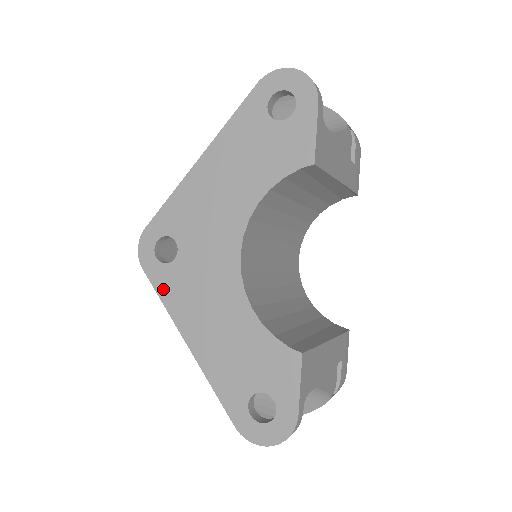
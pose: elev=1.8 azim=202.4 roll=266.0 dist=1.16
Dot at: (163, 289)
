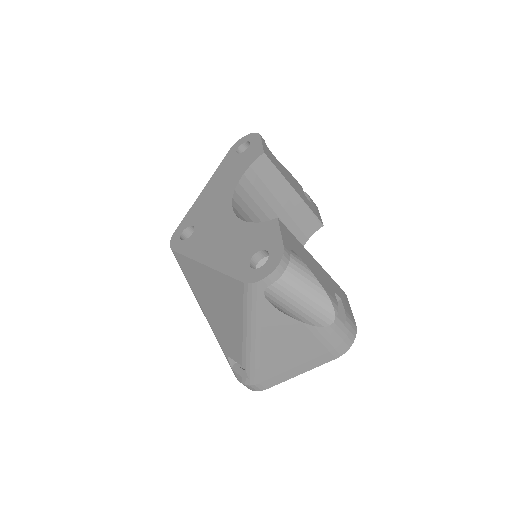
Dot at: (186, 250)
